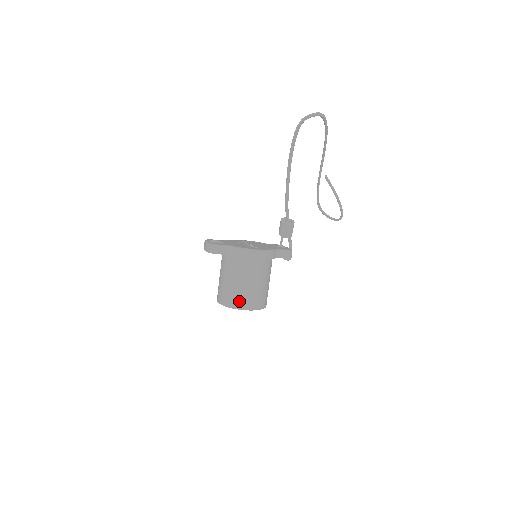
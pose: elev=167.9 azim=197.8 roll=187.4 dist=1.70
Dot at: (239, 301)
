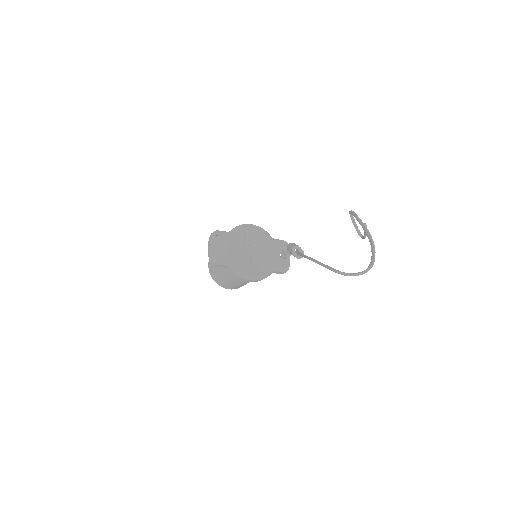
Dot at: (224, 285)
